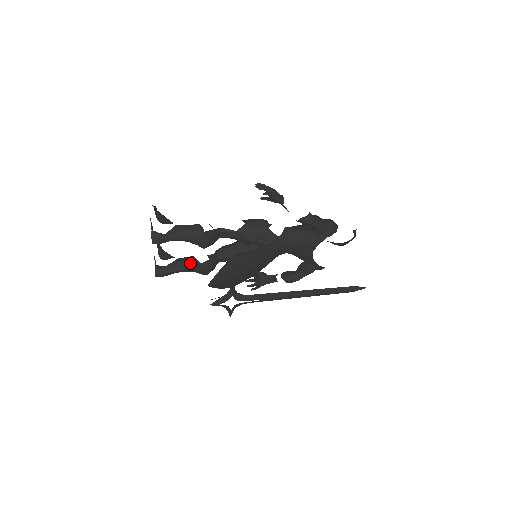
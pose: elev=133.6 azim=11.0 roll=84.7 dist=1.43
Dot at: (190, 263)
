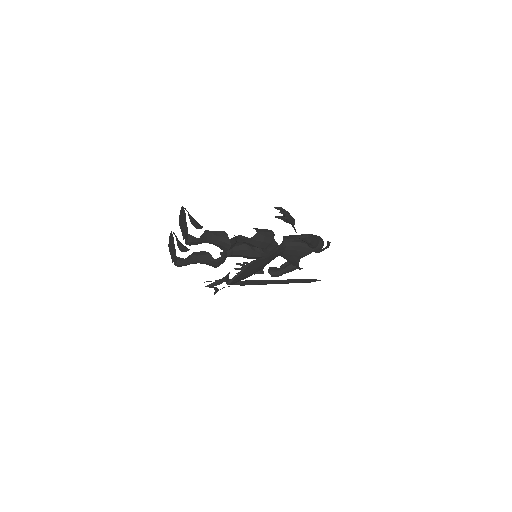
Dot at: (205, 258)
